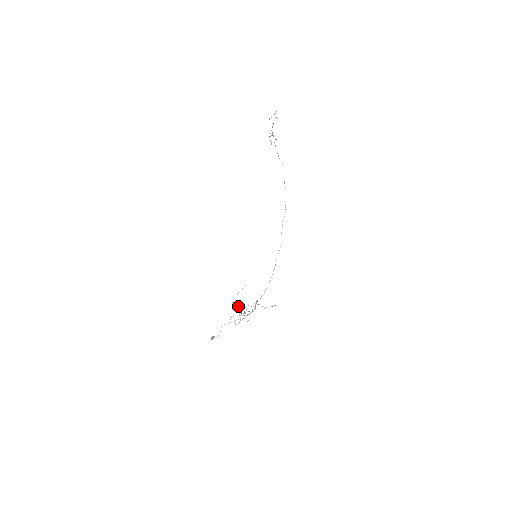
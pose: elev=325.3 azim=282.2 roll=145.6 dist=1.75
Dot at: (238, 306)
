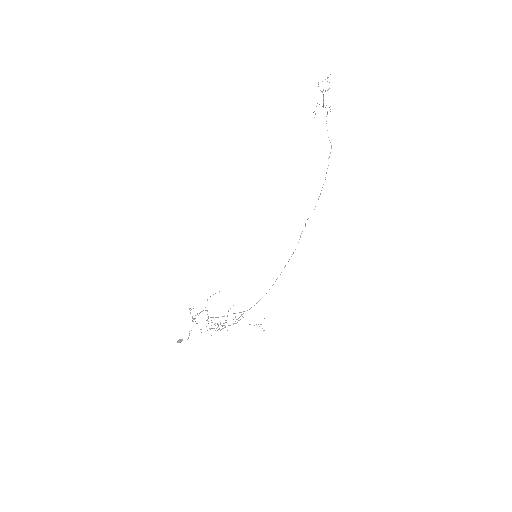
Dot at: occluded
